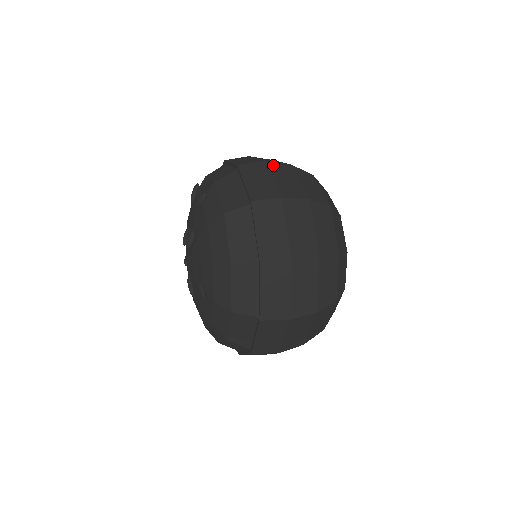
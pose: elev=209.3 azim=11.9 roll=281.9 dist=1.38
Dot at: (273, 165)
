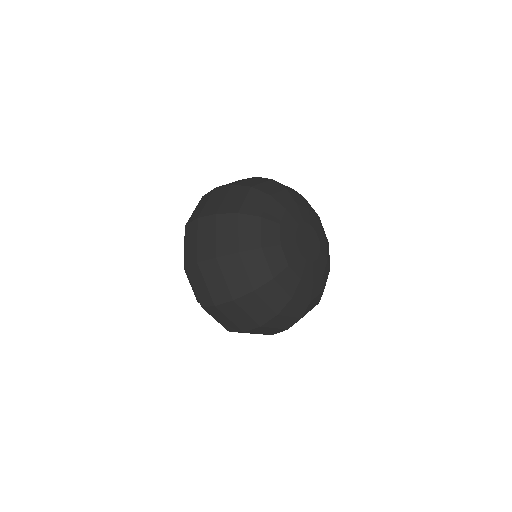
Dot at: (202, 222)
